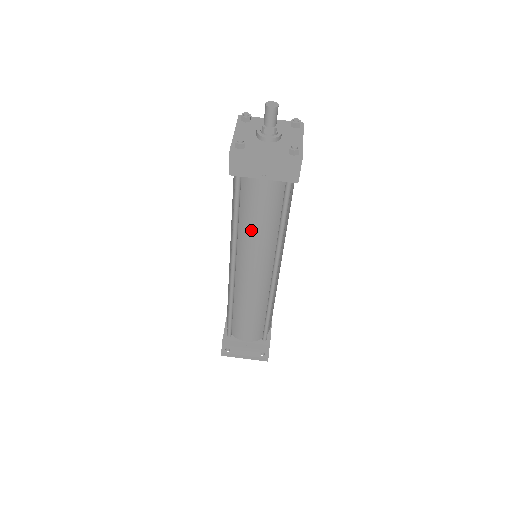
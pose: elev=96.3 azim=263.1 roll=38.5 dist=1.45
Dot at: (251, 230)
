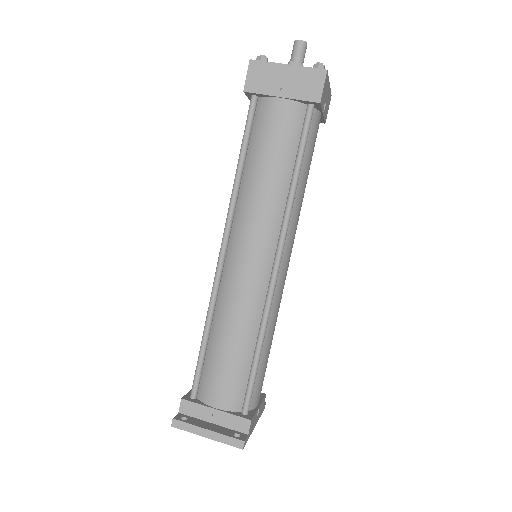
Dot at: (256, 177)
